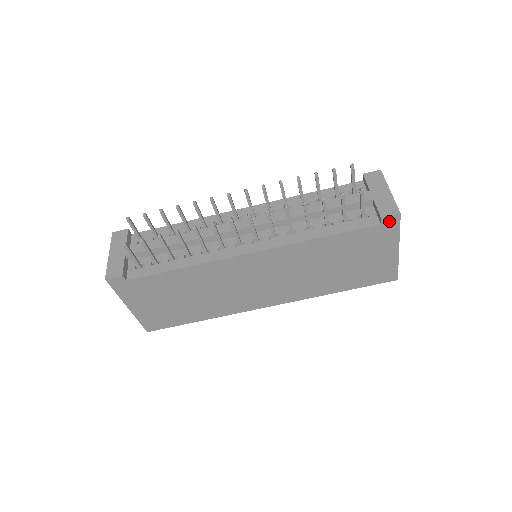
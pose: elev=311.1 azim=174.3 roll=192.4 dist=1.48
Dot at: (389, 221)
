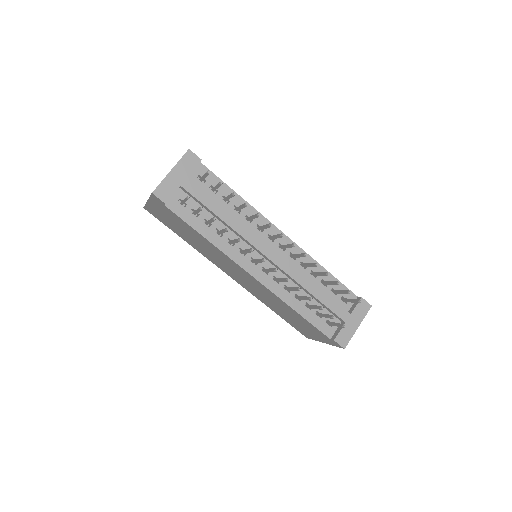
Dot at: (336, 343)
